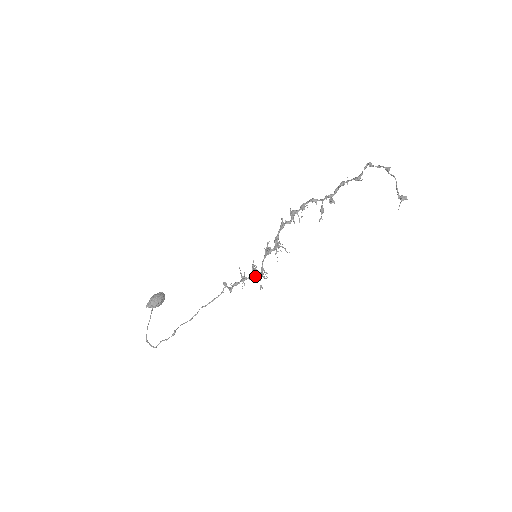
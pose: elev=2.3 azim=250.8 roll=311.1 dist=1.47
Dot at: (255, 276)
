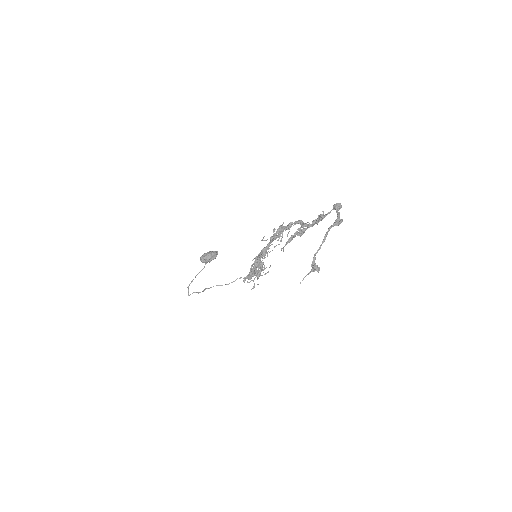
Dot at: occluded
